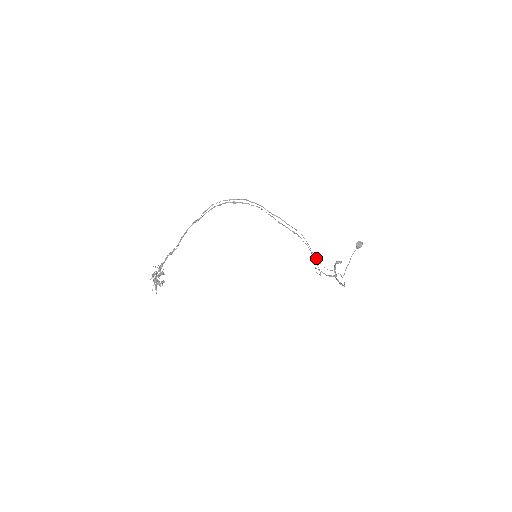
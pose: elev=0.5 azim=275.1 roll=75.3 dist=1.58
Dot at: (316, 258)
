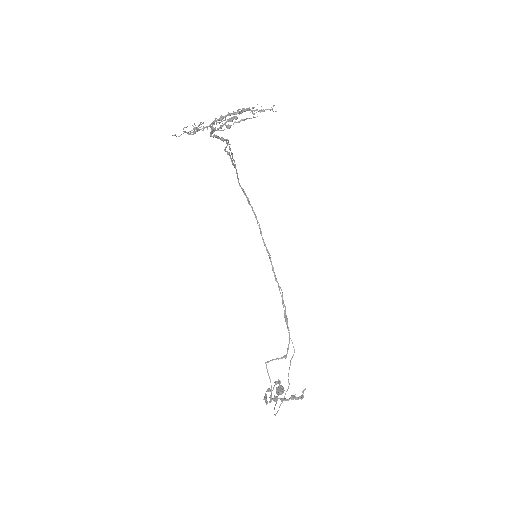
Dot at: (287, 327)
